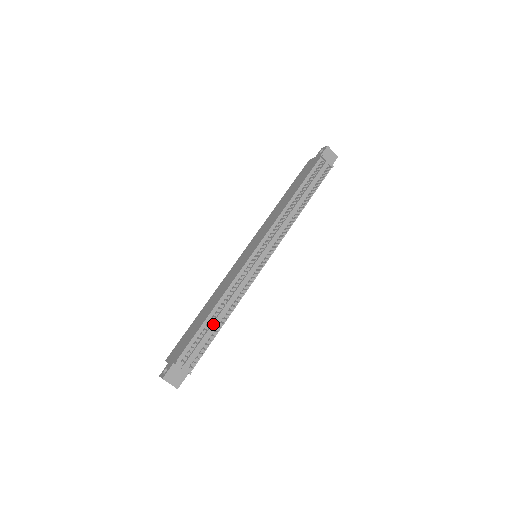
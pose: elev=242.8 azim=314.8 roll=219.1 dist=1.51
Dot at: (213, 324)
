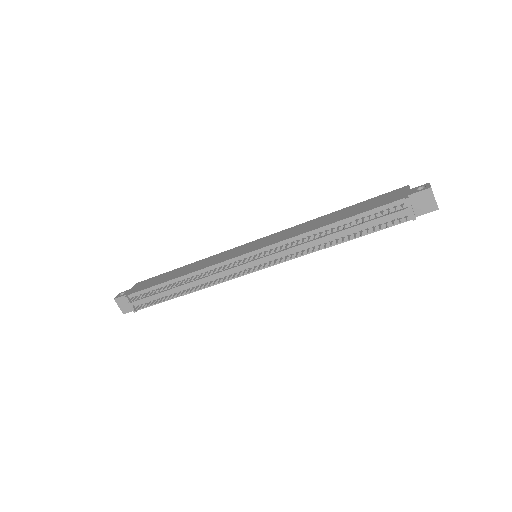
Dot at: (171, 290)
